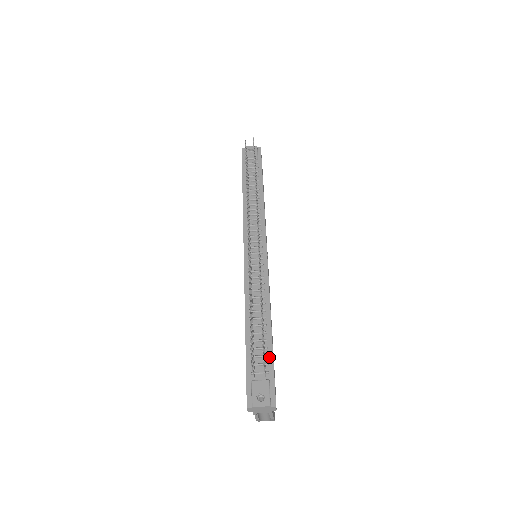
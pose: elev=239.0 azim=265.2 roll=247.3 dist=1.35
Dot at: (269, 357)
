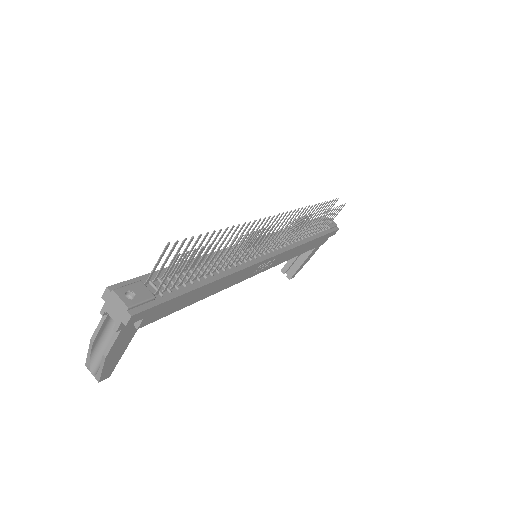
Dot at: (178, 291)
